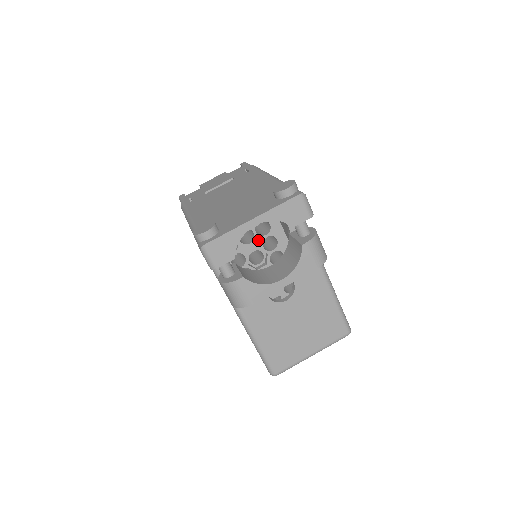
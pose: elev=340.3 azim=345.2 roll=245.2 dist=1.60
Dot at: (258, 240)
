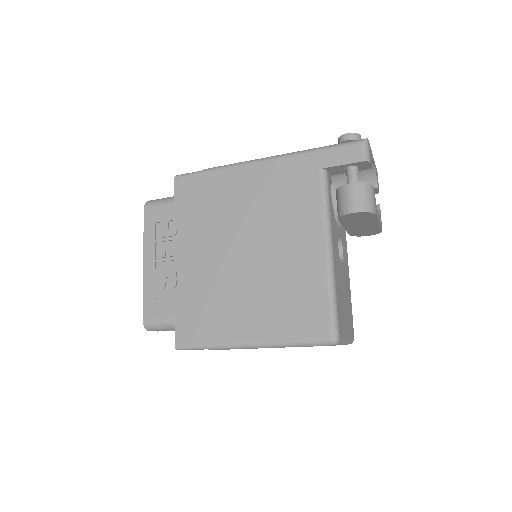
Dot at: occluded
